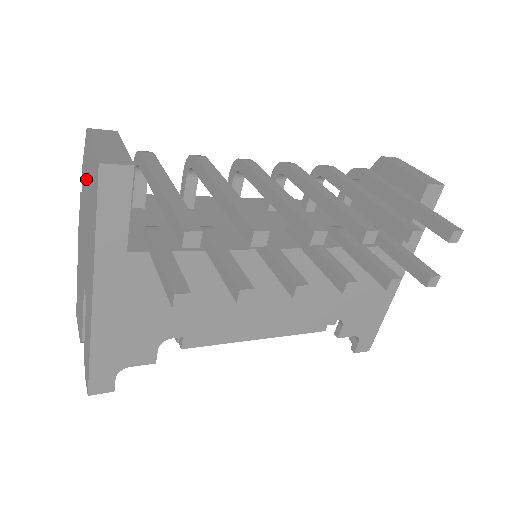
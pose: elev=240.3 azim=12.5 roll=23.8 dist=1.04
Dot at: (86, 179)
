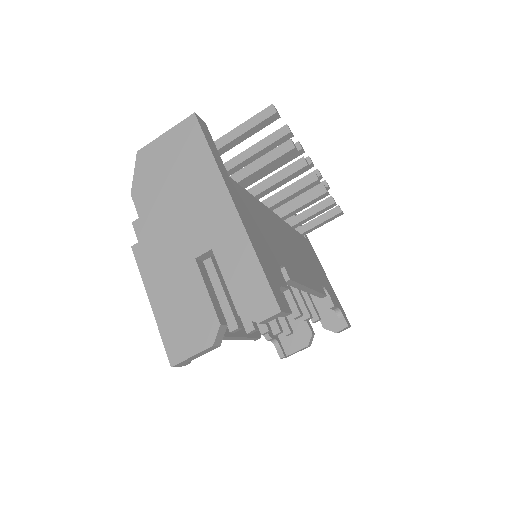
Dot at: (155, 176)
